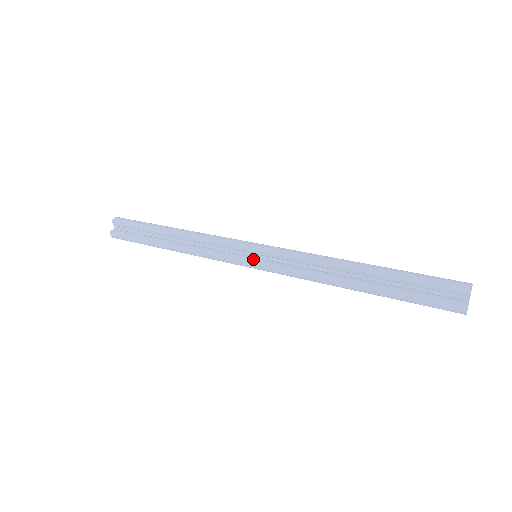
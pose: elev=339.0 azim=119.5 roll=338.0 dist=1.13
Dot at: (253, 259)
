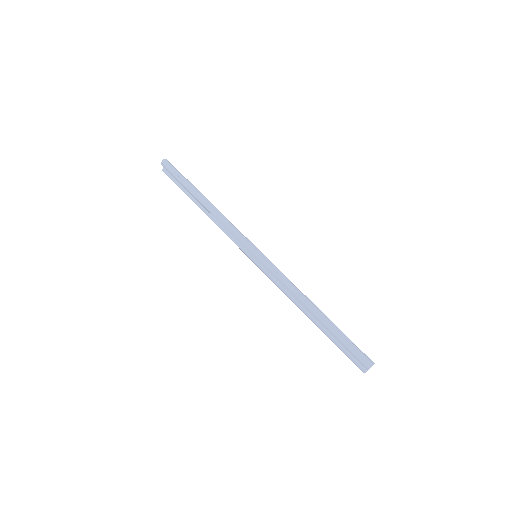
Dot at: (253, 258)
